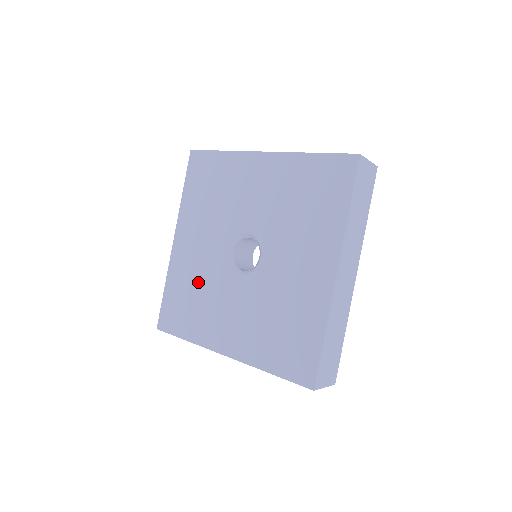
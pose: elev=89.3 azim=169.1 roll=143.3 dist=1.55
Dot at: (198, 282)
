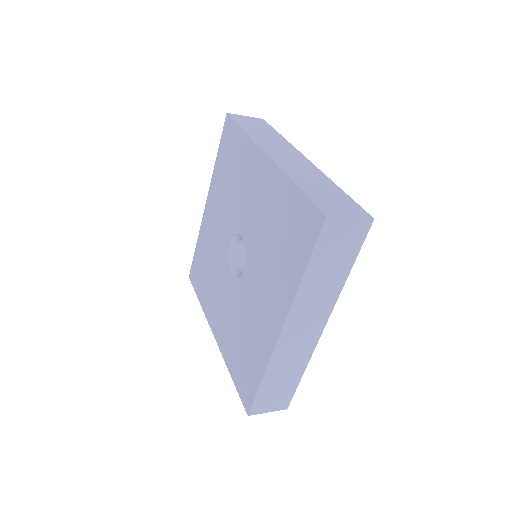
Dot at: (237, 326)
